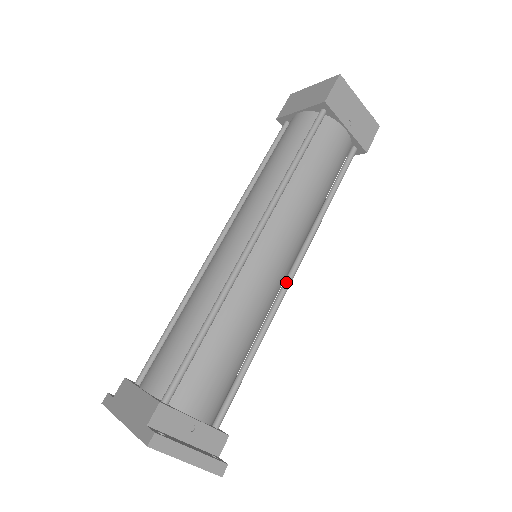
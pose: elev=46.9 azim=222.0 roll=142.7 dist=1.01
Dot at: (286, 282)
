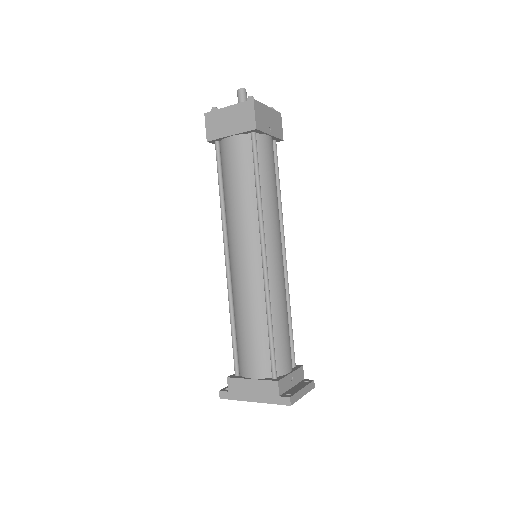
Dot at: (285, 263)
